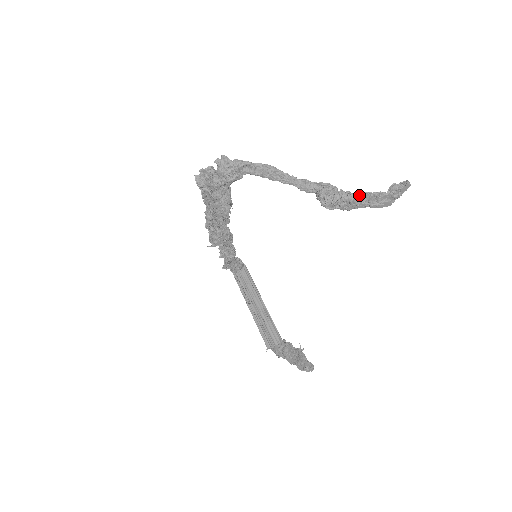
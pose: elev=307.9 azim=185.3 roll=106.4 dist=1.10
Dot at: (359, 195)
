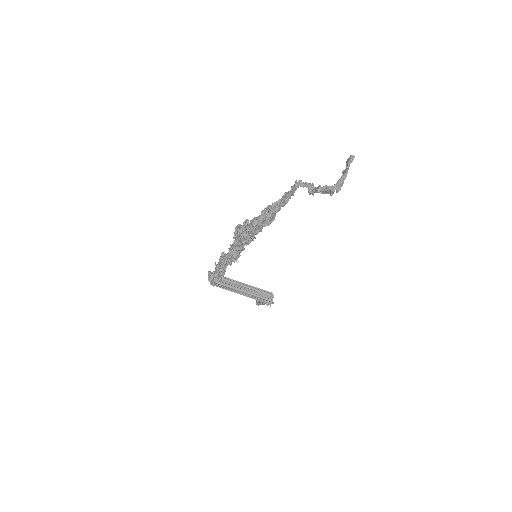
Dot at: (343, 178)
